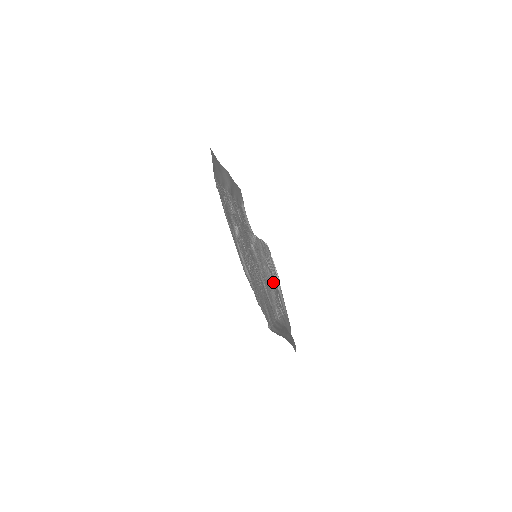
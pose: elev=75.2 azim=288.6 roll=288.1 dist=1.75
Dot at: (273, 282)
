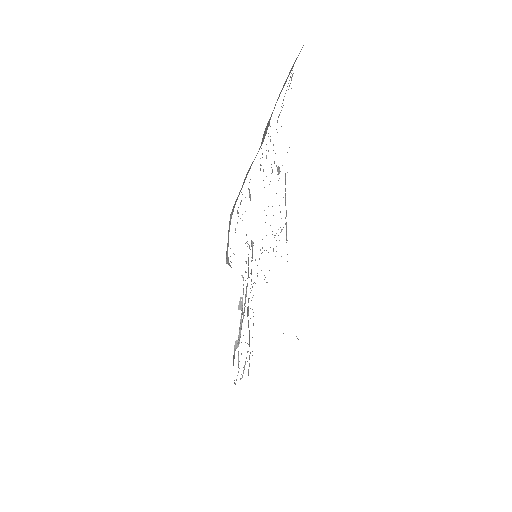
Dot at: (248, 321)
